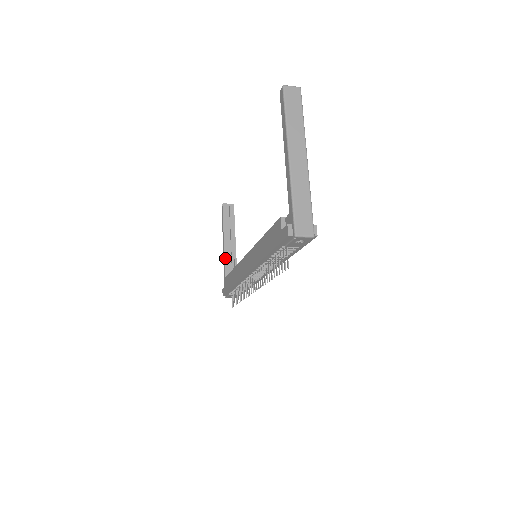
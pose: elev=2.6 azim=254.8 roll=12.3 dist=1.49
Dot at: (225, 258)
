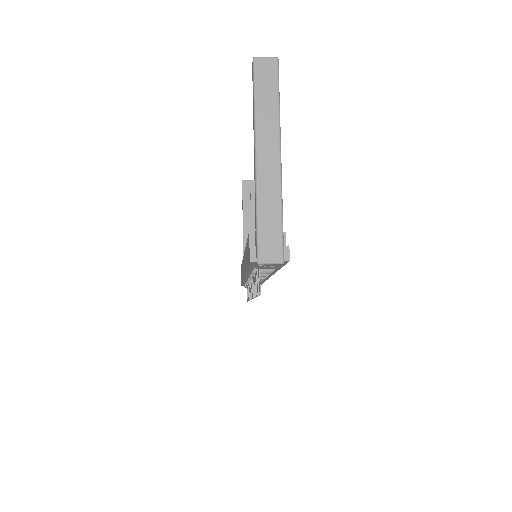
Dot at: (244, 243)
